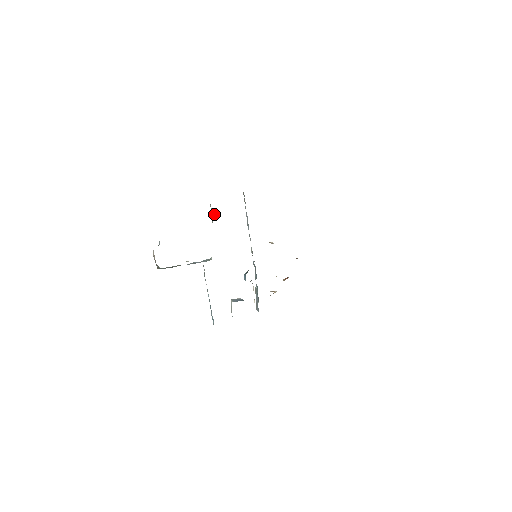
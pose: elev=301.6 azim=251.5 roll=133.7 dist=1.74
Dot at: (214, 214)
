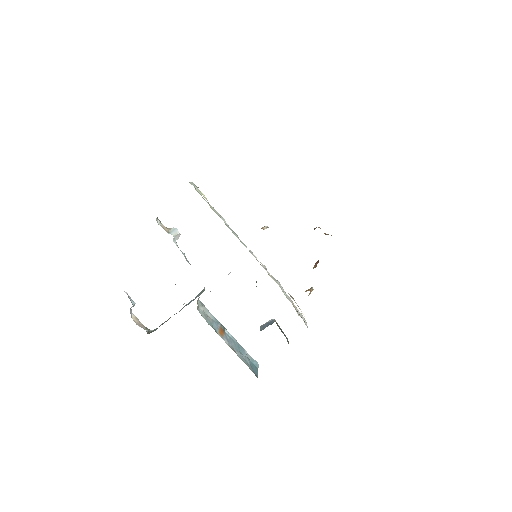
Dot at: (172, 232)
